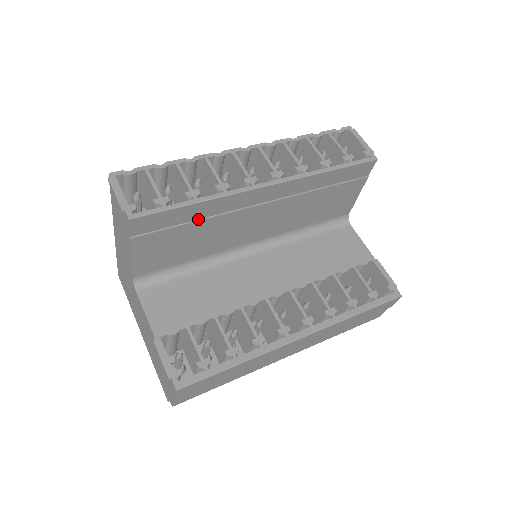
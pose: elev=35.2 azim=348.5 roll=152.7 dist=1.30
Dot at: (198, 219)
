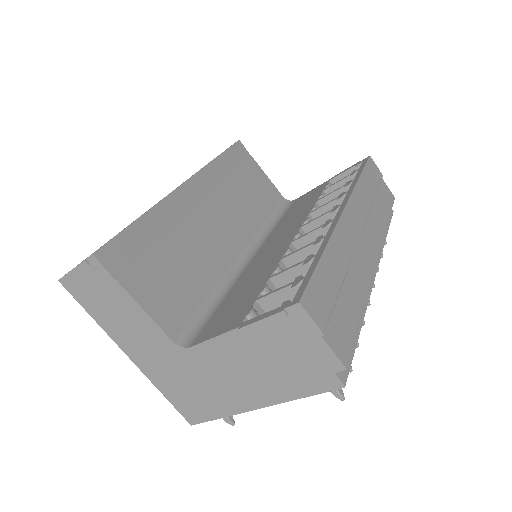
Dot at: (161, 238)
